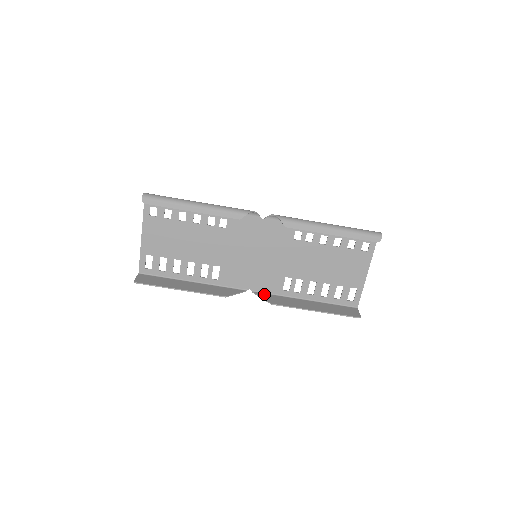
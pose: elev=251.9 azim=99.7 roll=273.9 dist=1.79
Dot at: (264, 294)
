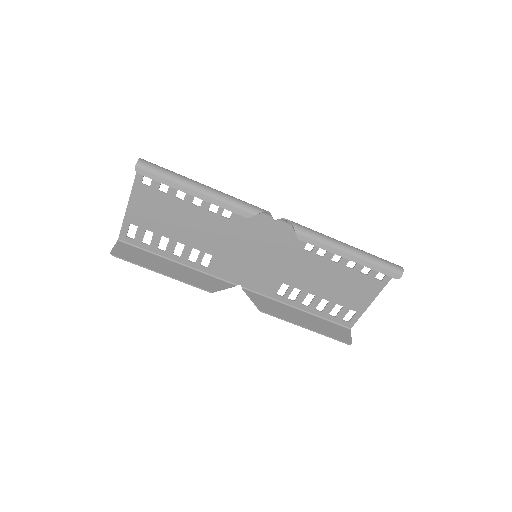
Dot at: (254, 294)
